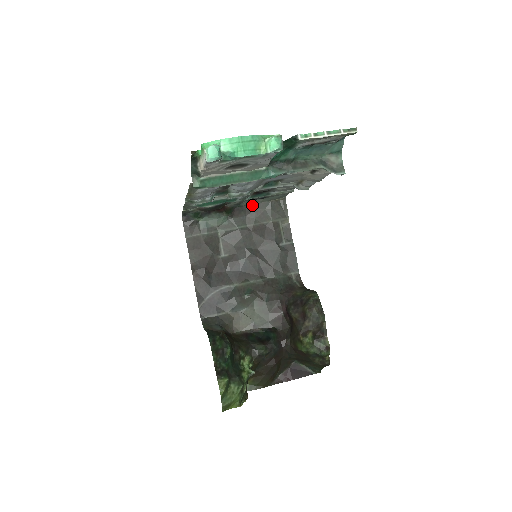
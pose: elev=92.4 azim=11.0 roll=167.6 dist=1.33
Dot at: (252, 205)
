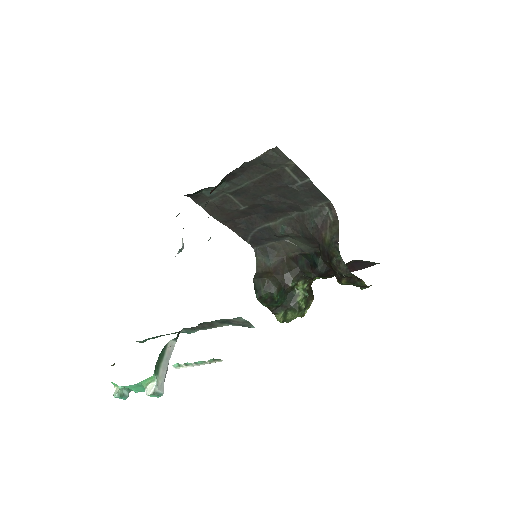
Dot at: (242, 166)
